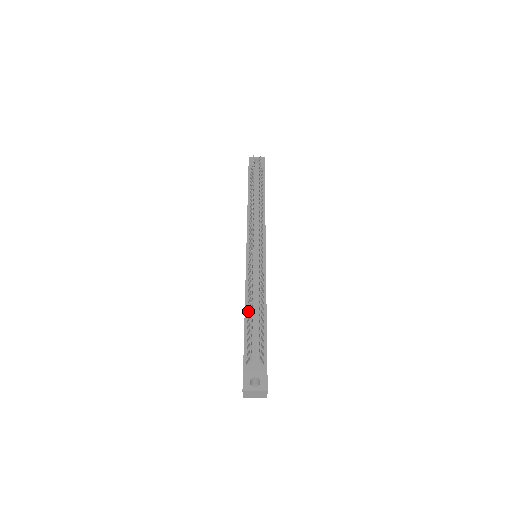
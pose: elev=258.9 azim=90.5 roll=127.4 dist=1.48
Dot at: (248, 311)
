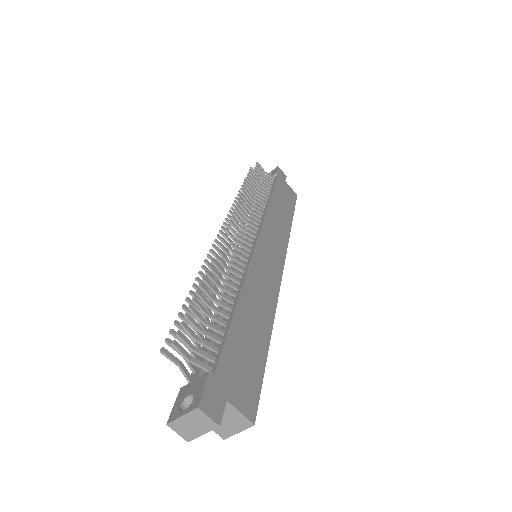
Dot at: occluded
